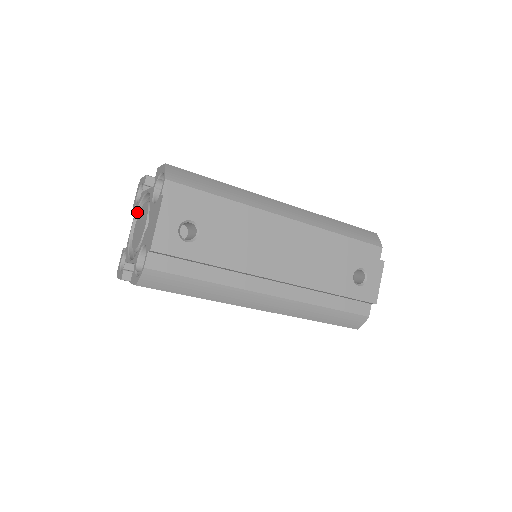
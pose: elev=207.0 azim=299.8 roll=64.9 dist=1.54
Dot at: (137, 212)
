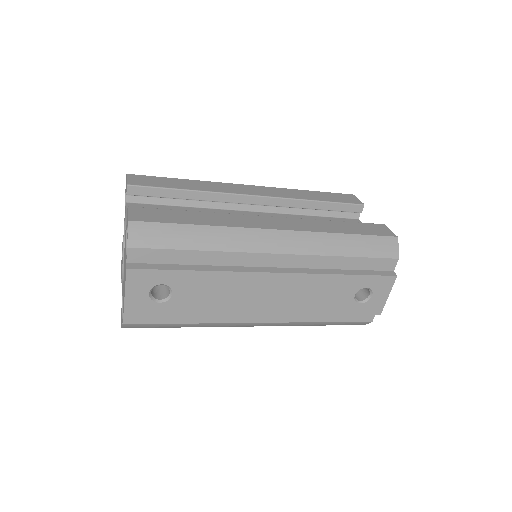
Dot at: occluded
